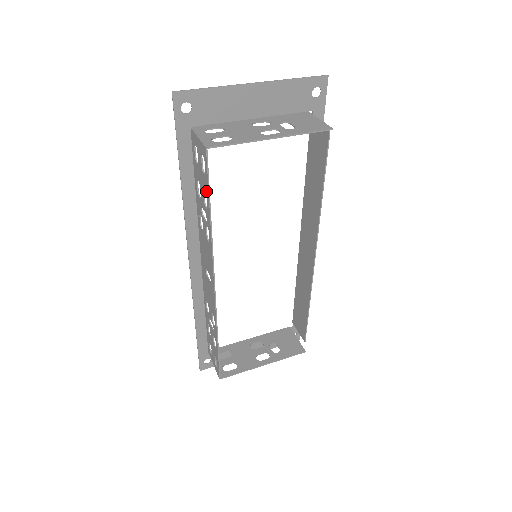
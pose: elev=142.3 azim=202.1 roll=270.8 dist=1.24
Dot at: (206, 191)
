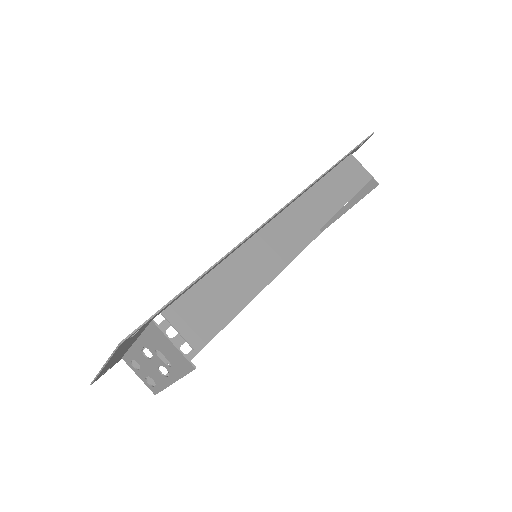
Dot at: occluded
